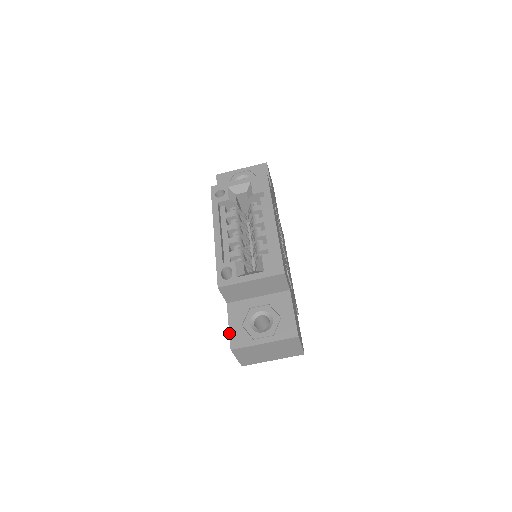
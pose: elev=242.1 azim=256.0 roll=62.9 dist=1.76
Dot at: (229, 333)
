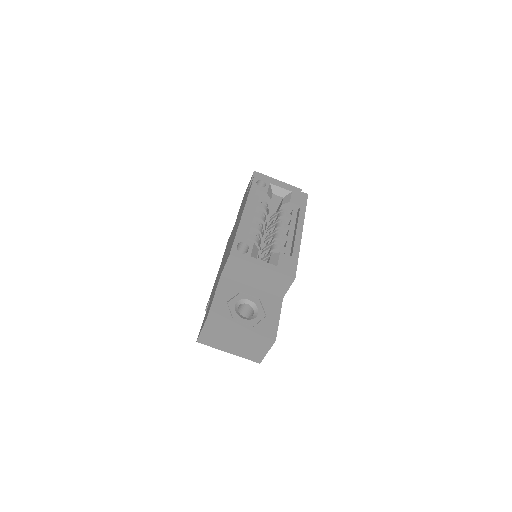
Dot at: (212, 301)
